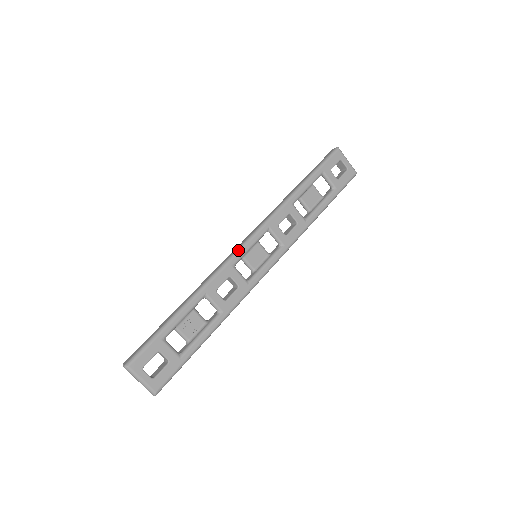
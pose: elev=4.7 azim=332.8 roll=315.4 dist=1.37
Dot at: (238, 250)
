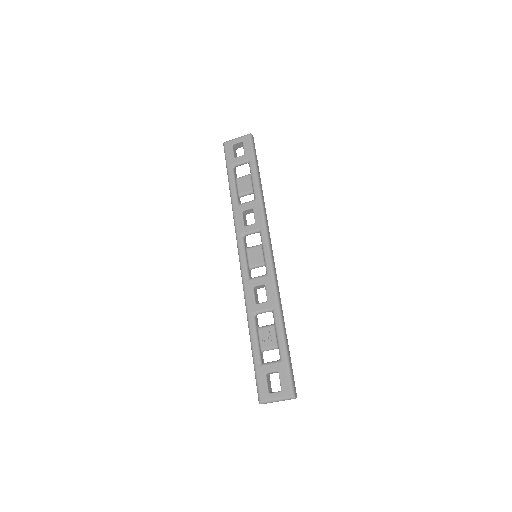
Dot at: (240, 269)
